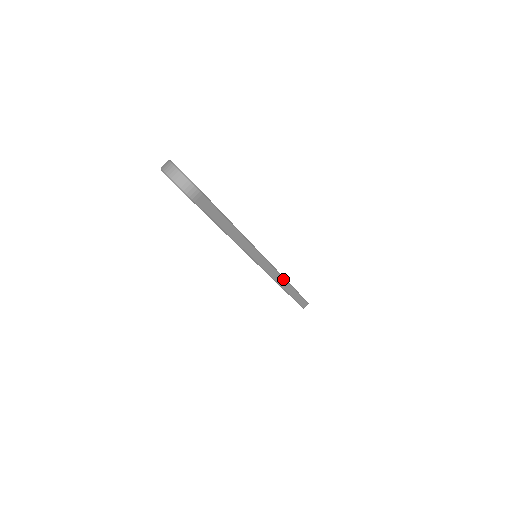
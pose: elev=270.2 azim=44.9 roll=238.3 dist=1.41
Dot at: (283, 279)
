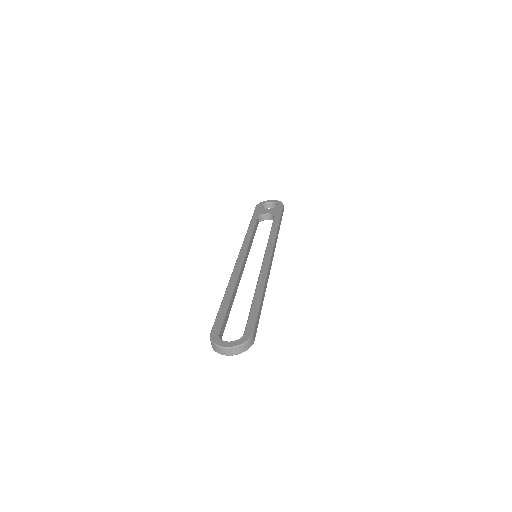
Dot at: (276, 237)
